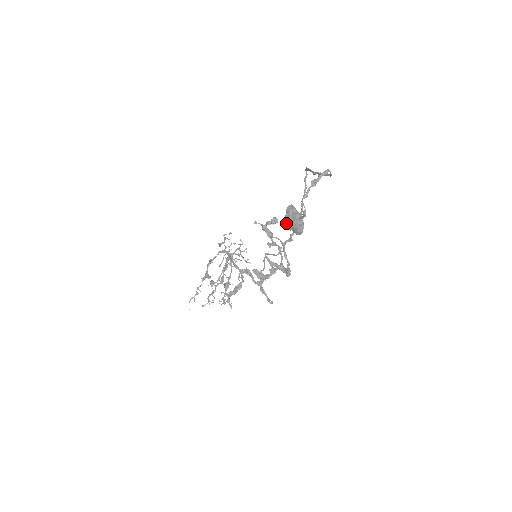
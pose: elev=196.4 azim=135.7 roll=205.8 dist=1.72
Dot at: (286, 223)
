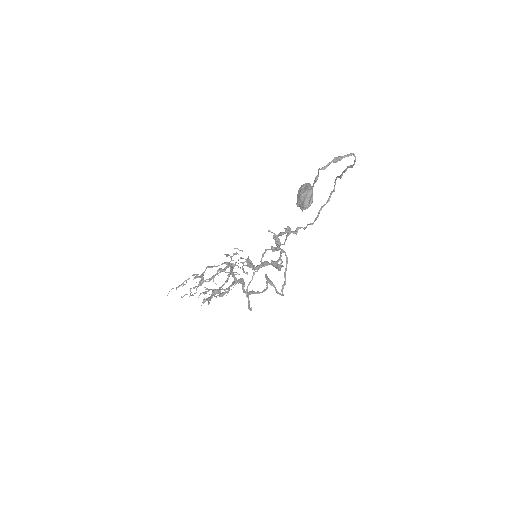
Dot at: occluded
